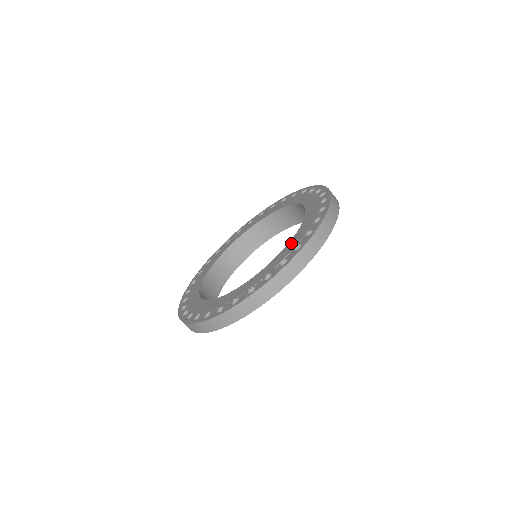
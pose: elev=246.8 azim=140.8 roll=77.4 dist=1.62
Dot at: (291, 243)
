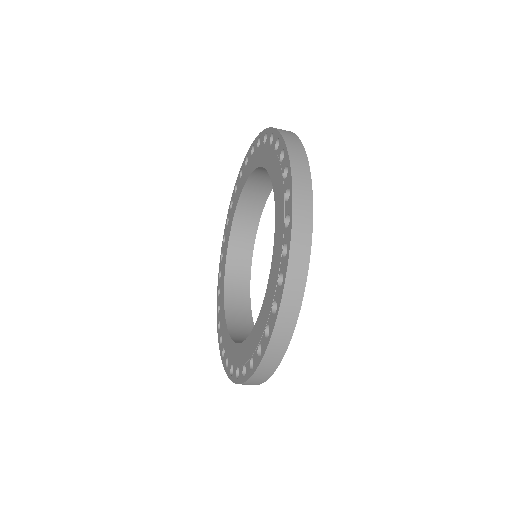
Dot at: (245, 347)
